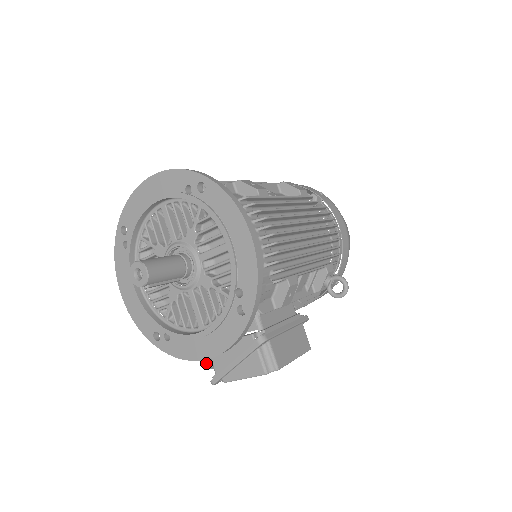
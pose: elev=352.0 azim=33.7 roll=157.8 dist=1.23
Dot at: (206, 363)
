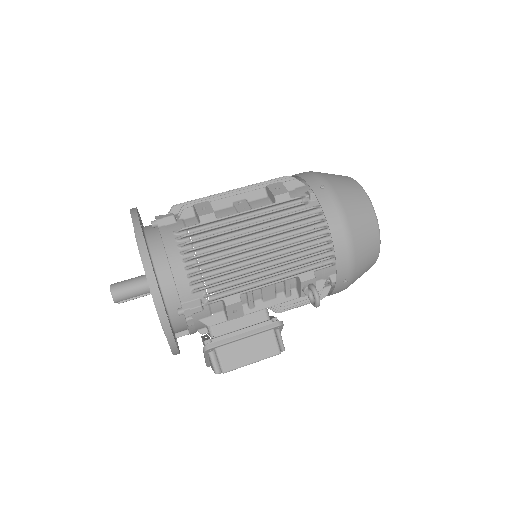
Dot at: occluded
